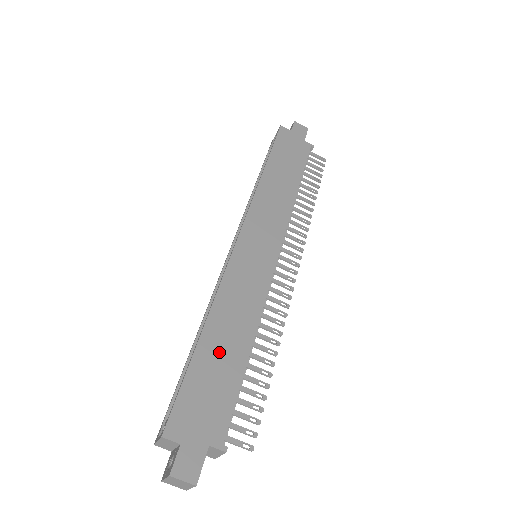
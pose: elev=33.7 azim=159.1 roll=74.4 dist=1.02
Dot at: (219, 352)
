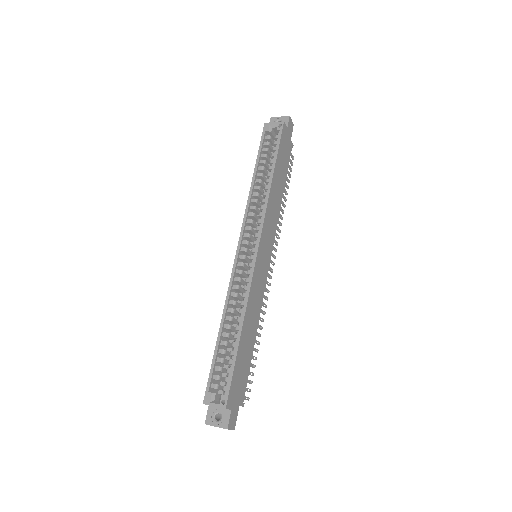
Dot at: (246, 345)
